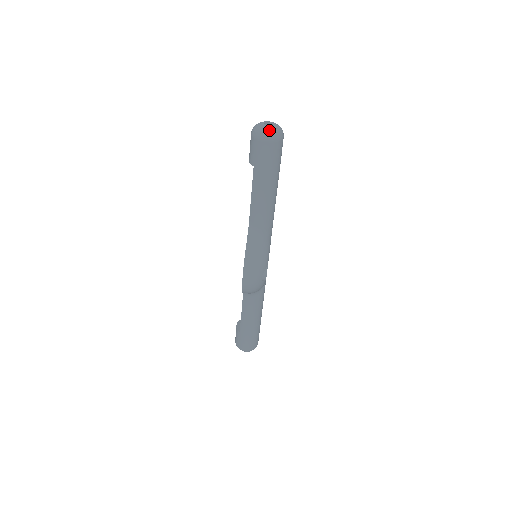
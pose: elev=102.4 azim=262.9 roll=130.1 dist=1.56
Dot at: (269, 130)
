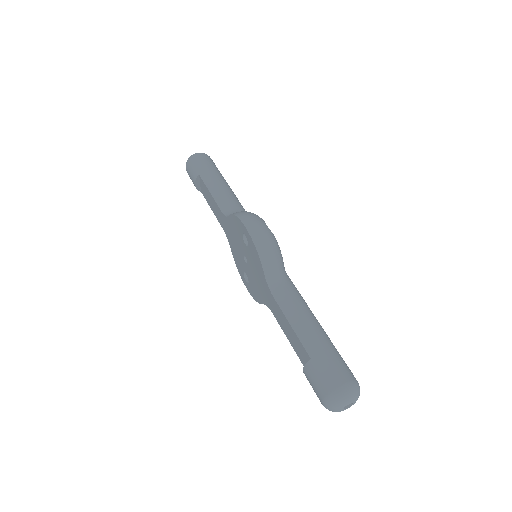
Dot at: occluded
